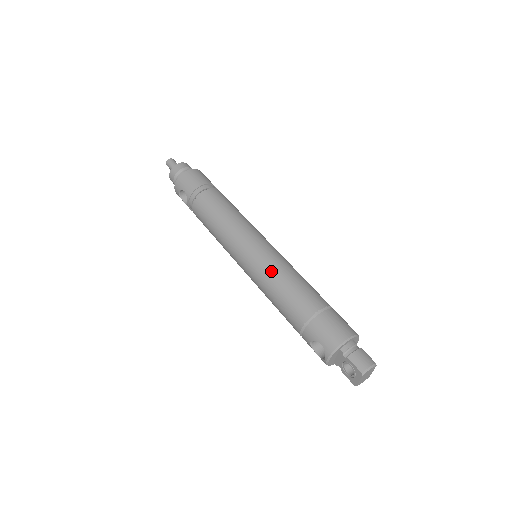
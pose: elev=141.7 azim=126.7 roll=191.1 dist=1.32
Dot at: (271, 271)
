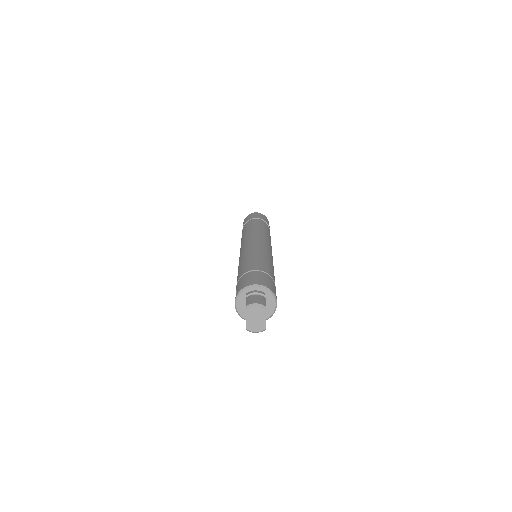
Dot at: (247, 252)
